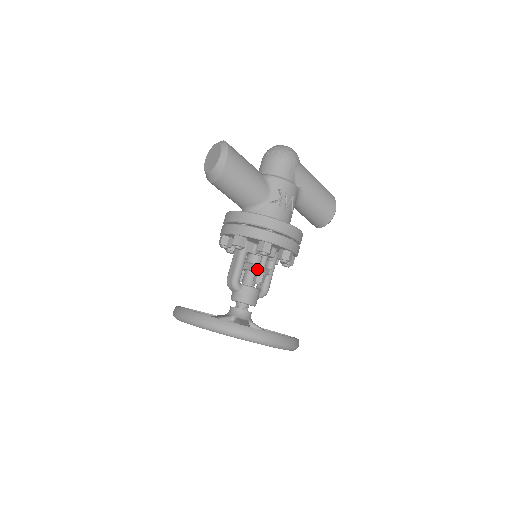
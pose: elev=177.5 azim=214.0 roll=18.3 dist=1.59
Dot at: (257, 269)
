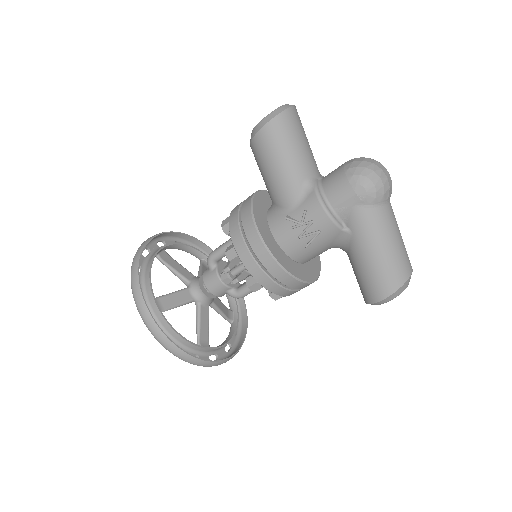
Dot at: (226, 266)
